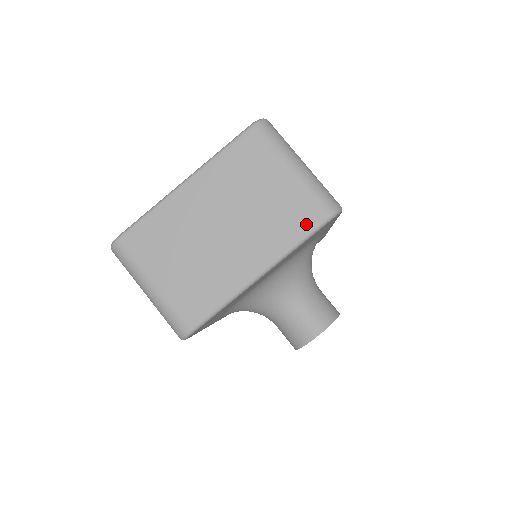
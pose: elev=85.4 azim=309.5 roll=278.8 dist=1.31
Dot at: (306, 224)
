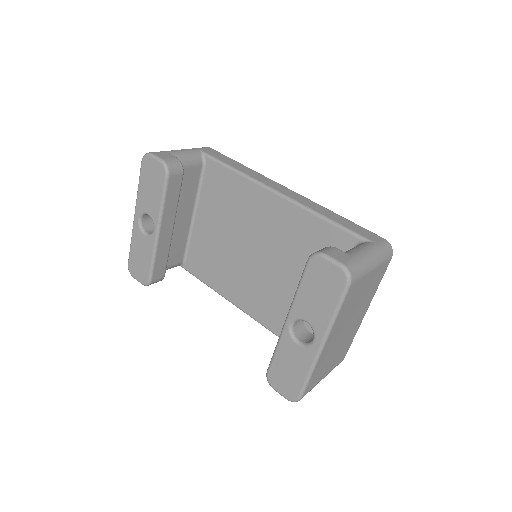
Dot at: (383, 274)
